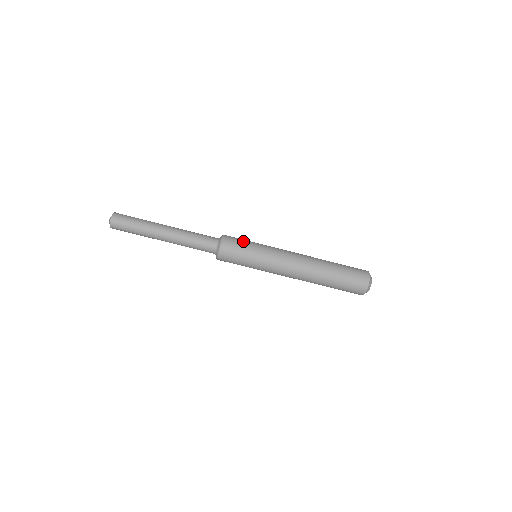
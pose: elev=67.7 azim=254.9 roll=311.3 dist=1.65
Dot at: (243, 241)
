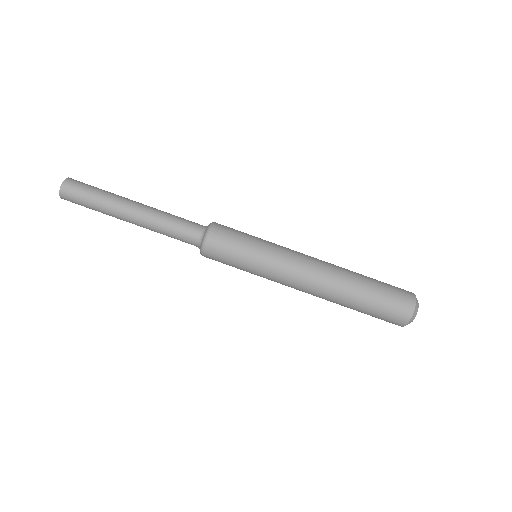
Dot at: (240, 231)
